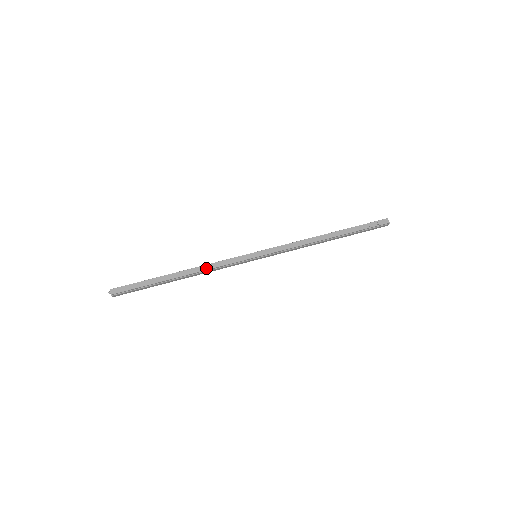
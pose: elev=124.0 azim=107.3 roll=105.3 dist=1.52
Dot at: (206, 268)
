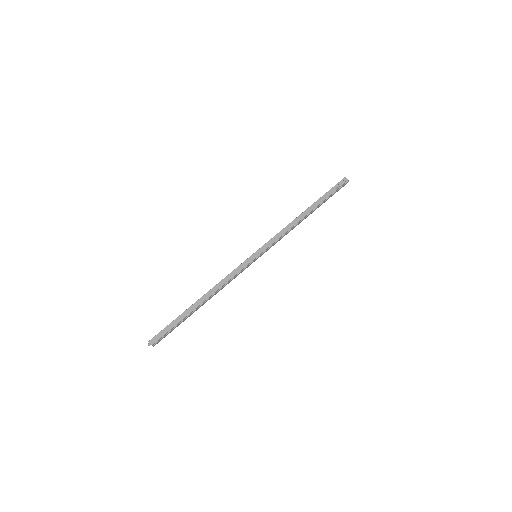
Dot at: (220, 285)
